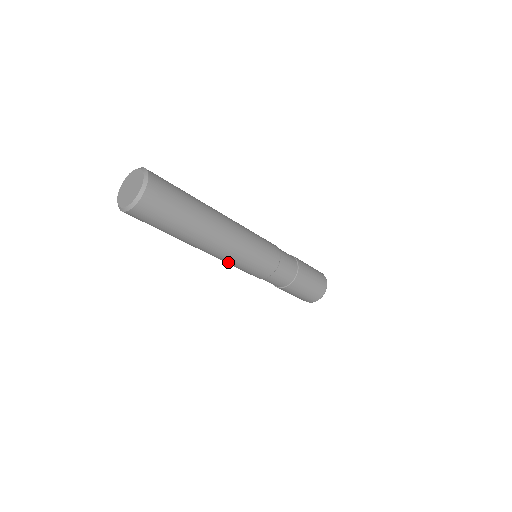
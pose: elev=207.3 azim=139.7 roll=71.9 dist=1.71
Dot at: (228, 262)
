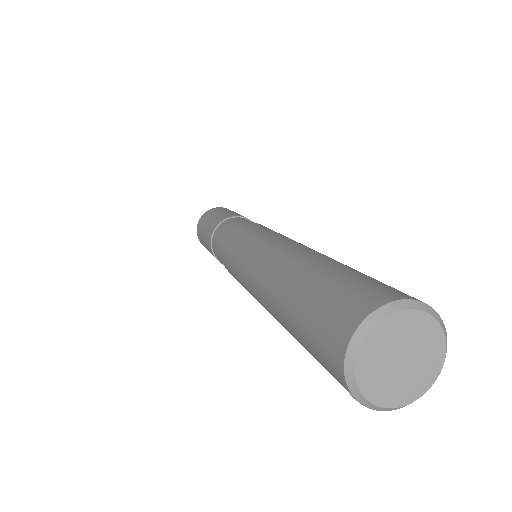
Dot at: occluded
